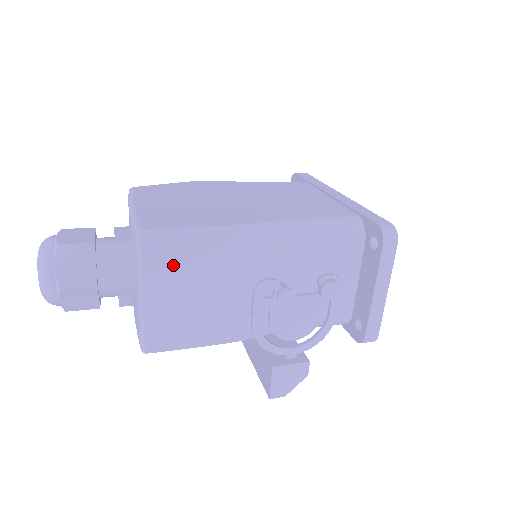
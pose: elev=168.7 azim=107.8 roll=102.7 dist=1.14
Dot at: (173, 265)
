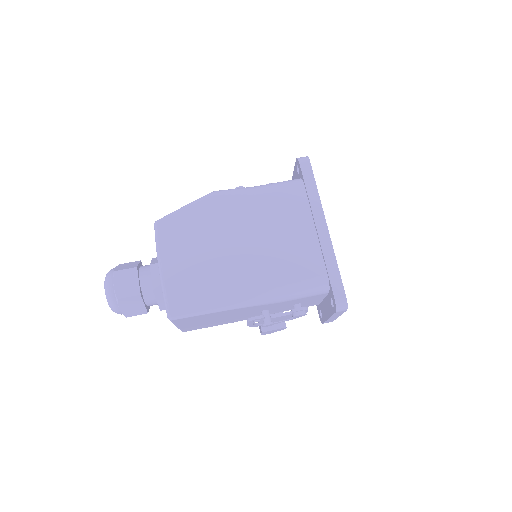
Dot at: (193, 320)
